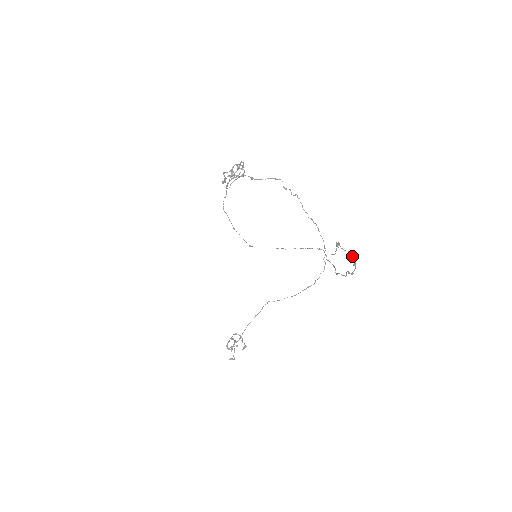
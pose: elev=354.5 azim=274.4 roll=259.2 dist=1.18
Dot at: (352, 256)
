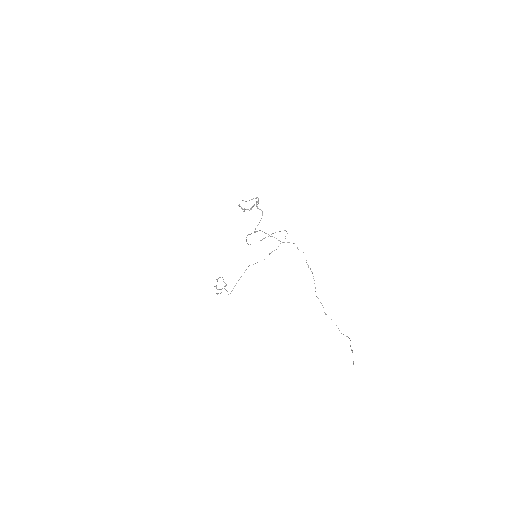
Dot at: (349, 338)
